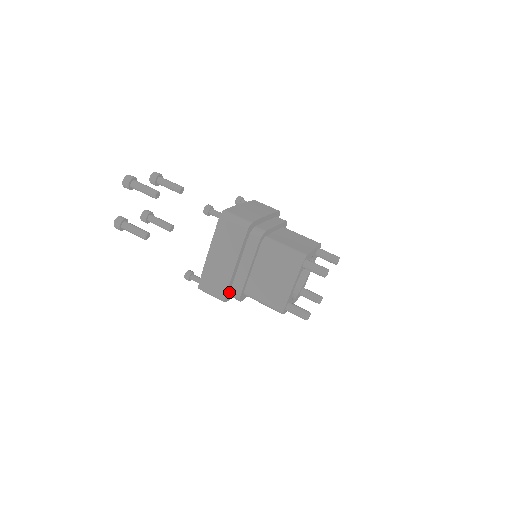
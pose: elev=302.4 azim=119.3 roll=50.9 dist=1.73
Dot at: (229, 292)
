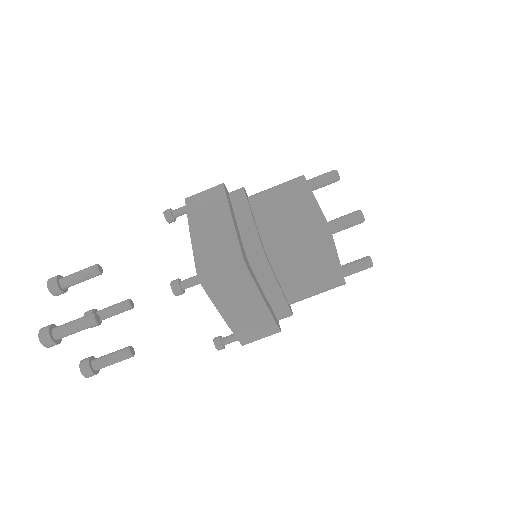
Dot at: occluded
